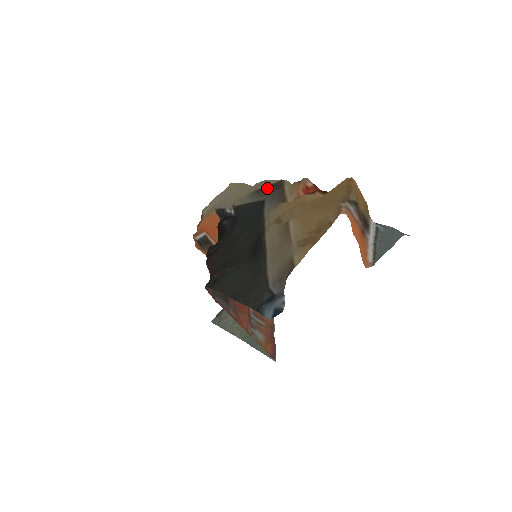
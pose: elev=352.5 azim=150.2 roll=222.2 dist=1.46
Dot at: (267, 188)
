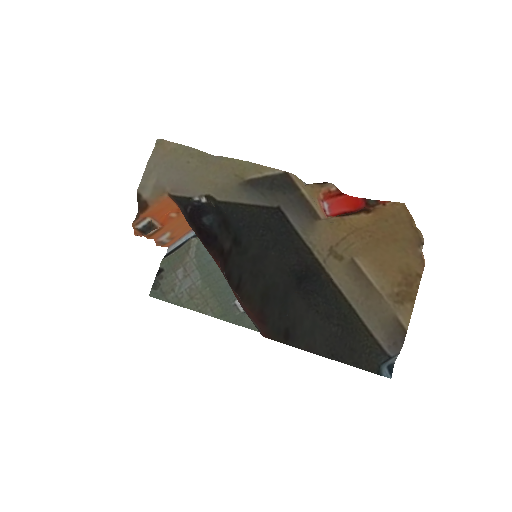
Dot at: (269, 183)
